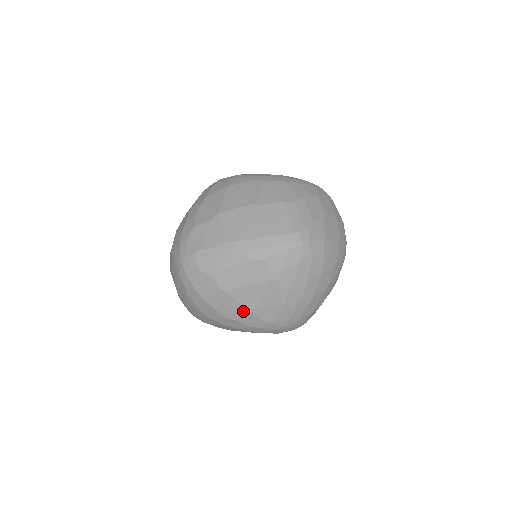
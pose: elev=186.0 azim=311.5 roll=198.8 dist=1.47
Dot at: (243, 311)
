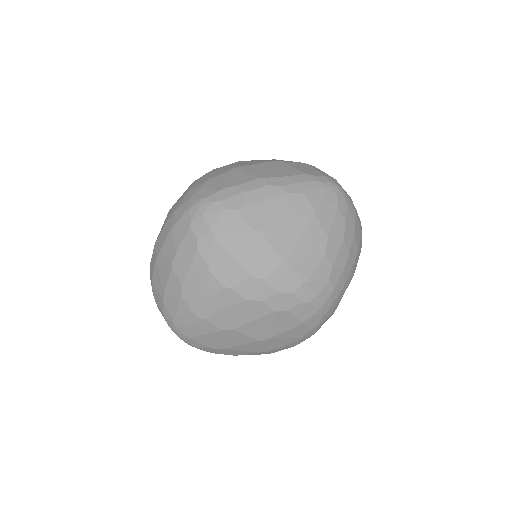
Dot at: (276, 261)
